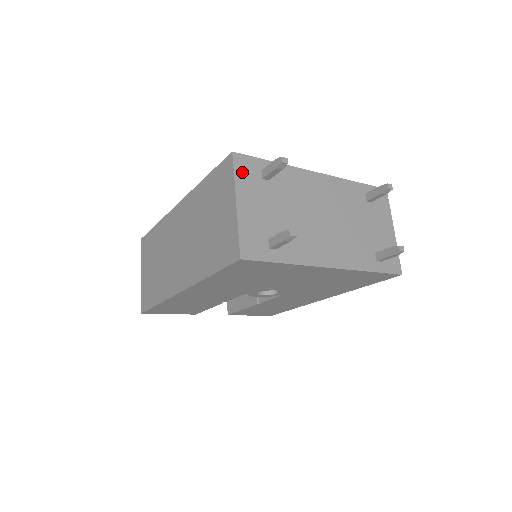
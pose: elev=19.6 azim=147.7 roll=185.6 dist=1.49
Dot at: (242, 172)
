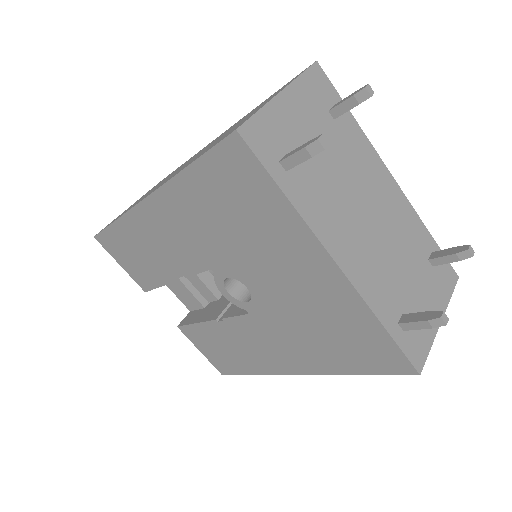
Dot at: (312, 82)
